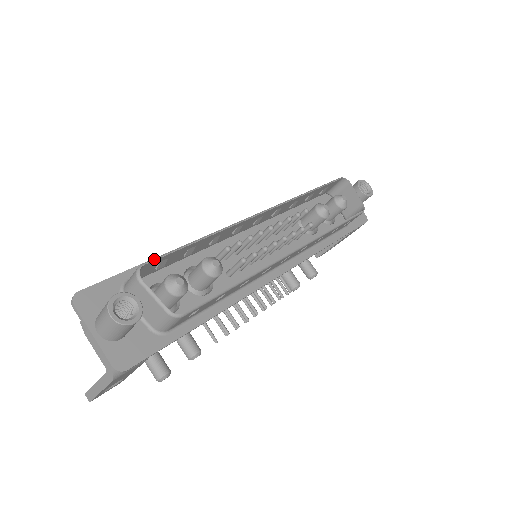
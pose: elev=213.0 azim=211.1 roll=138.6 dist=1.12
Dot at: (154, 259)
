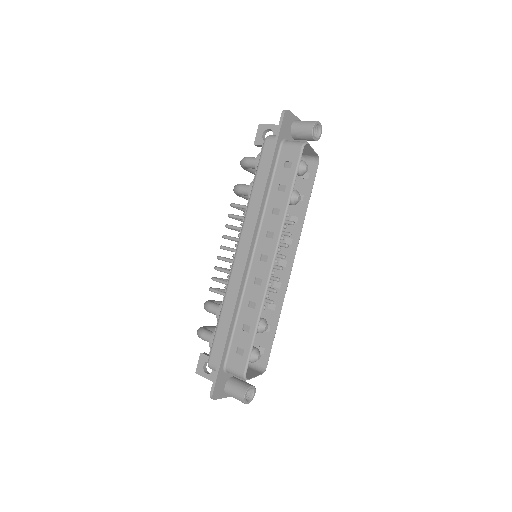
Dot at: (247, 366)
